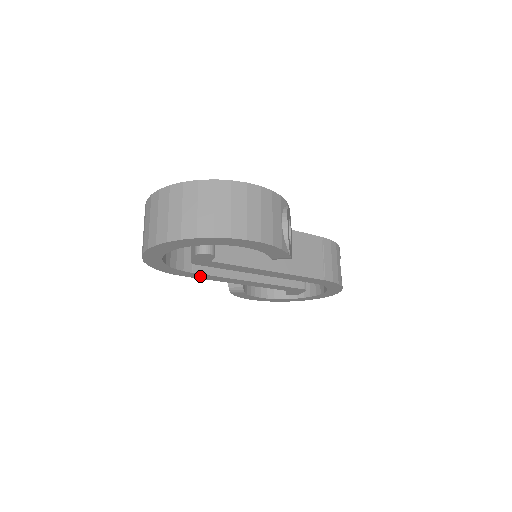
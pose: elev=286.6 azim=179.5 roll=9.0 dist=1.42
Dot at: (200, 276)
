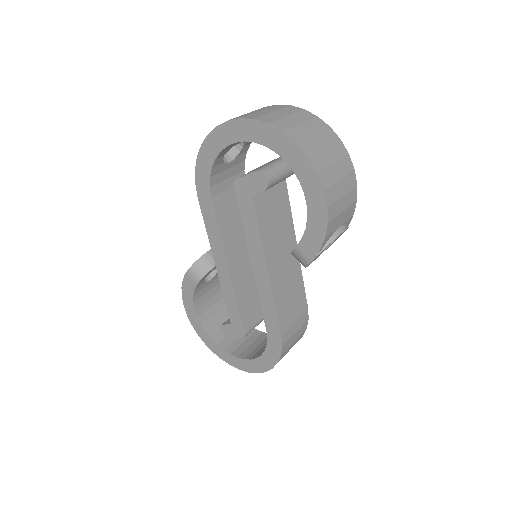
Dot at: (208, 212)
